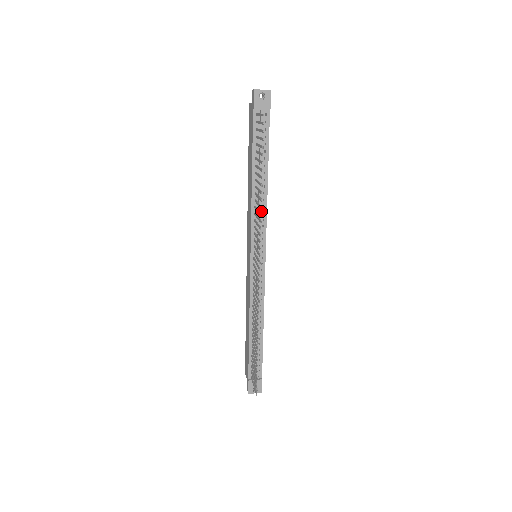
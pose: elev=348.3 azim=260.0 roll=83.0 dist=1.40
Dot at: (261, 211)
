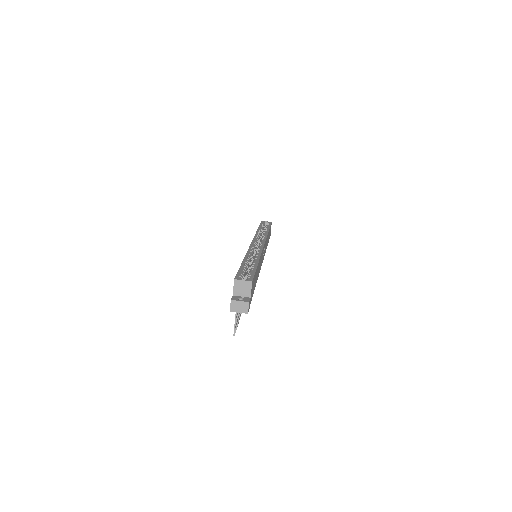
Dot at: occluded
